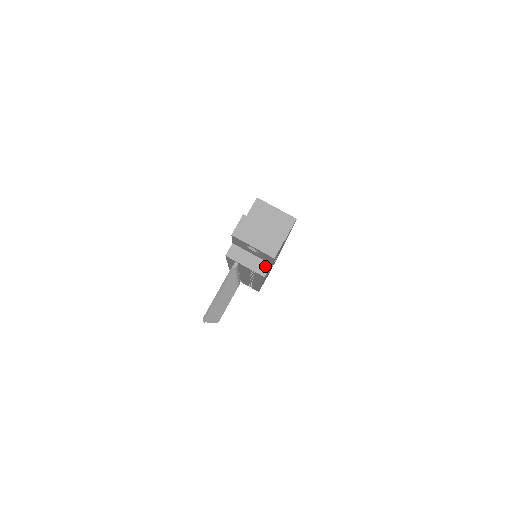
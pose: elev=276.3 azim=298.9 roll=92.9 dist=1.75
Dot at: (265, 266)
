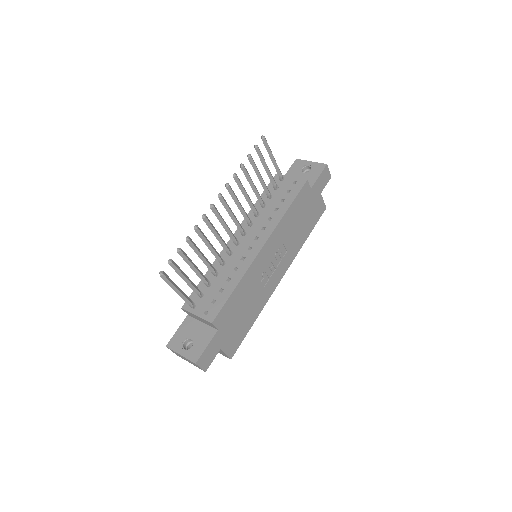
Dot at: occluded
